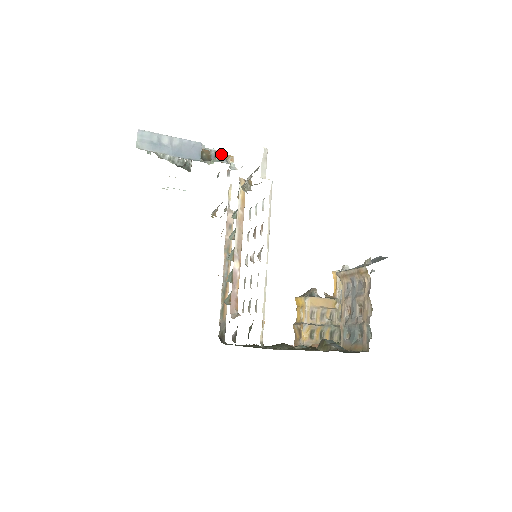
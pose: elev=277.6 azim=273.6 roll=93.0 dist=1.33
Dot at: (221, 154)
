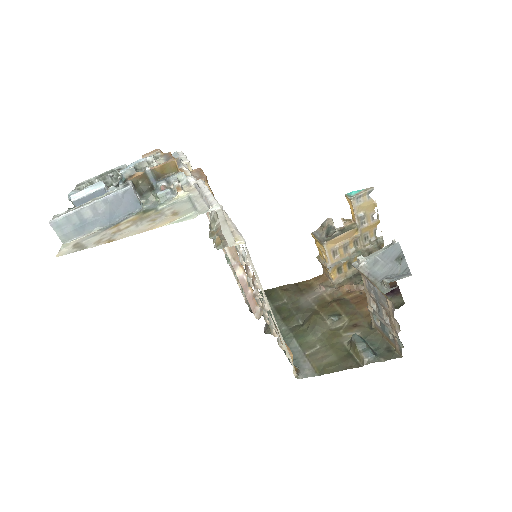
Dot at: (159, 167)
